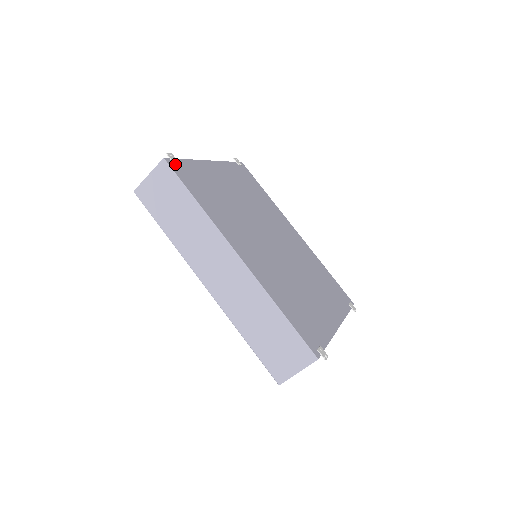
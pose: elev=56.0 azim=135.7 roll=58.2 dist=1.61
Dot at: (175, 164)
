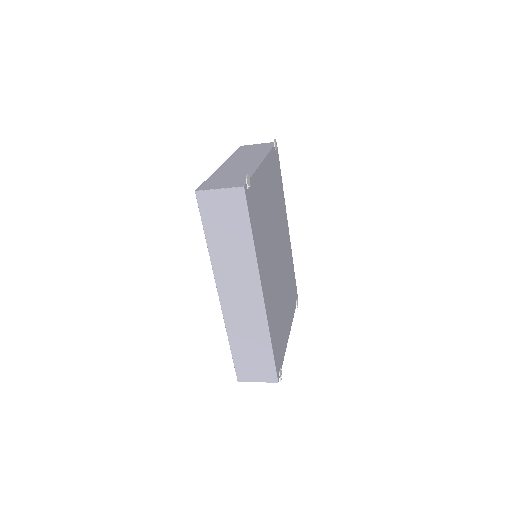
Dot at: (248, 190)
